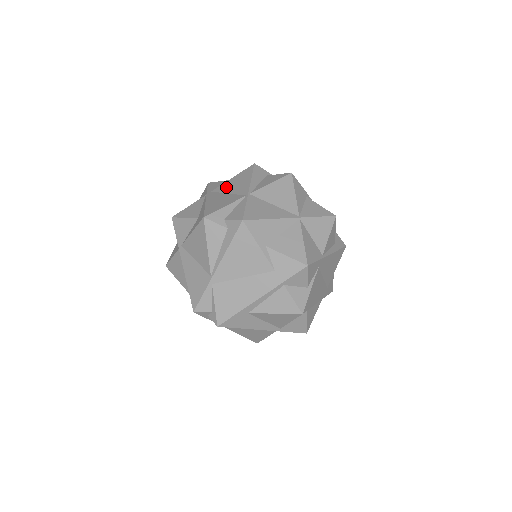
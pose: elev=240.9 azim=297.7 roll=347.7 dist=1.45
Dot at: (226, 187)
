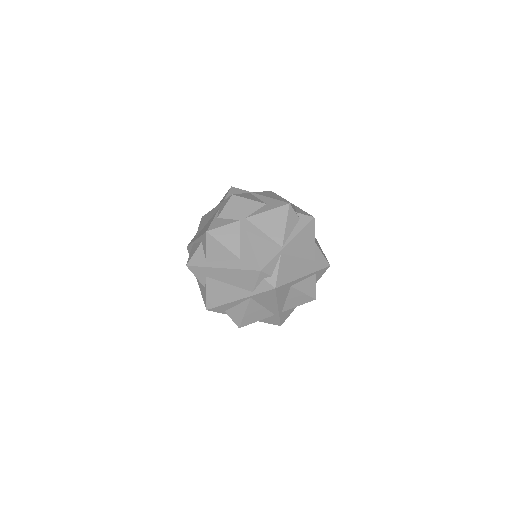
Dot at: (265, 195)
